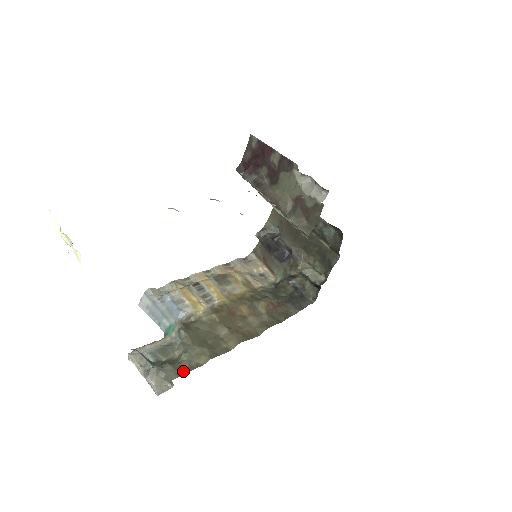
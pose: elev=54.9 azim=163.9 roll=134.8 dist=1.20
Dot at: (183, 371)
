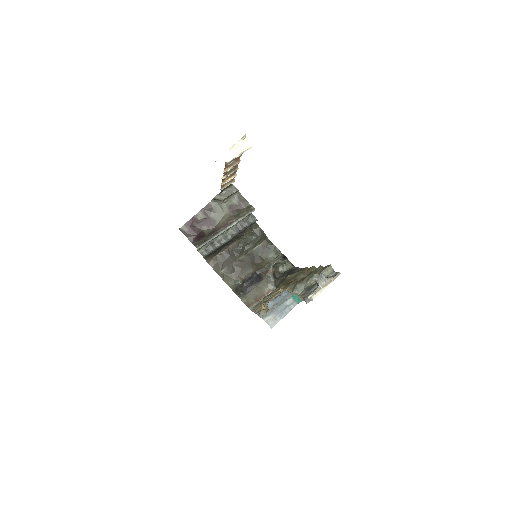
Dot at: (325, 267)
